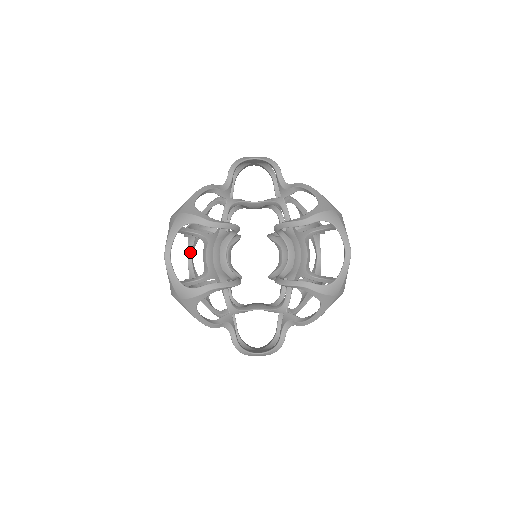
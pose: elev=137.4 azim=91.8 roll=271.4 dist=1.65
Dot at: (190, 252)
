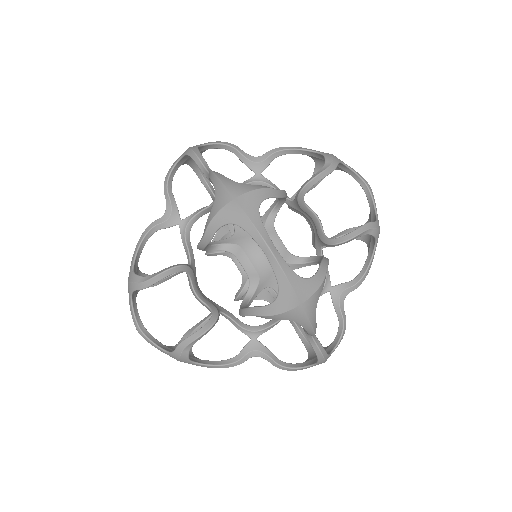
Dot at: (138, 319)
